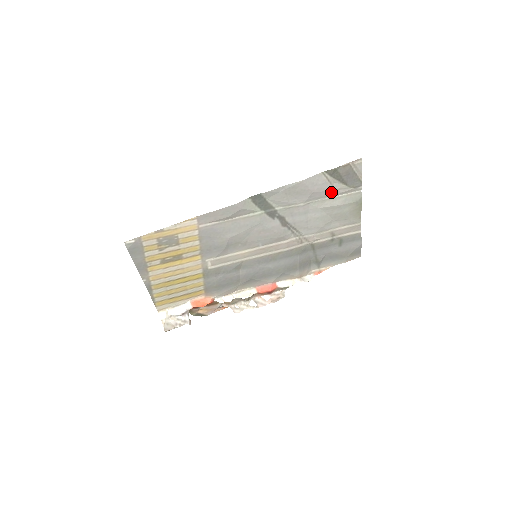
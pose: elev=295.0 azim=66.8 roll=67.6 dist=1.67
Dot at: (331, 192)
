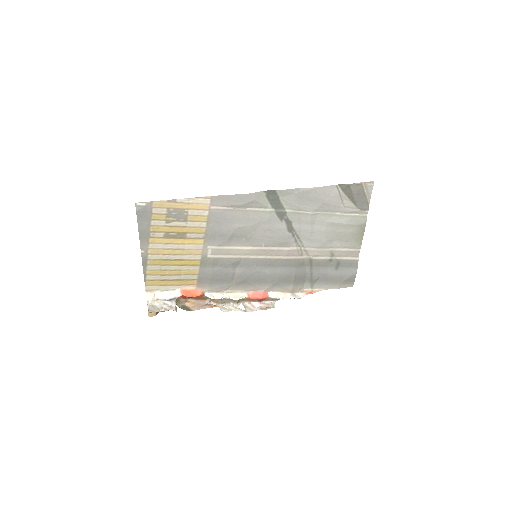
Dot at: (340, 208)
